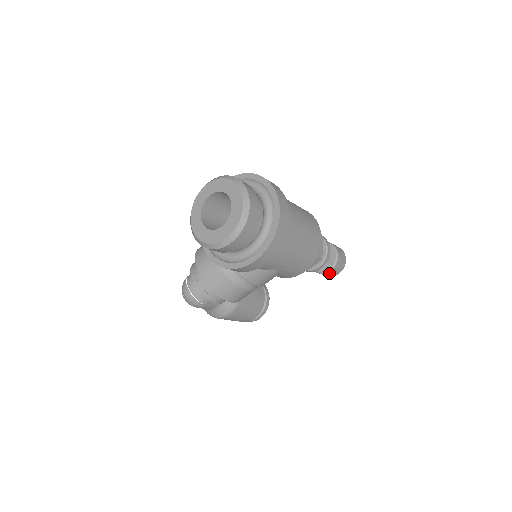
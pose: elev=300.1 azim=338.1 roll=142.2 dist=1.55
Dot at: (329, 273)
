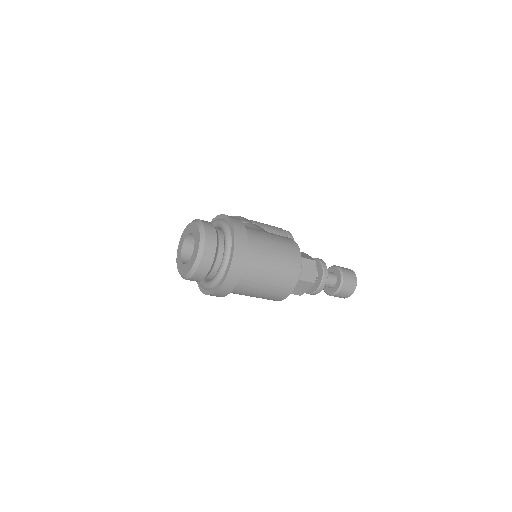
Dot at: occluded
